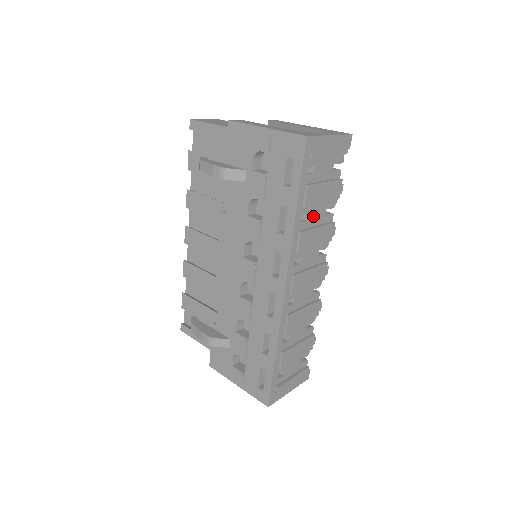
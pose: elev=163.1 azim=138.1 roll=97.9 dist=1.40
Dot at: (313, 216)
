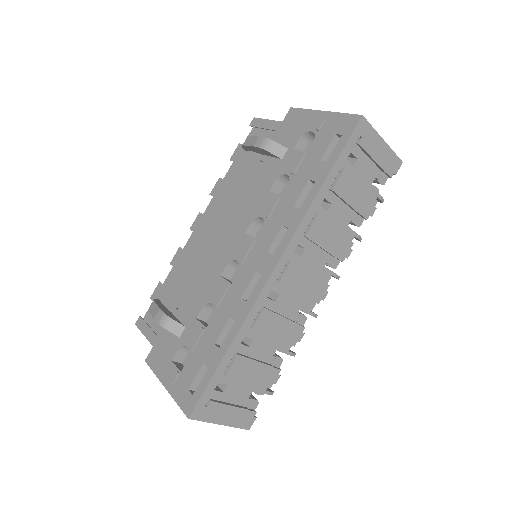
Dot at: (335, 214)
